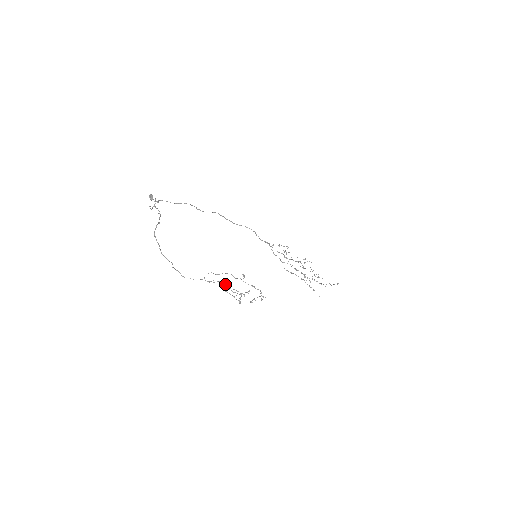
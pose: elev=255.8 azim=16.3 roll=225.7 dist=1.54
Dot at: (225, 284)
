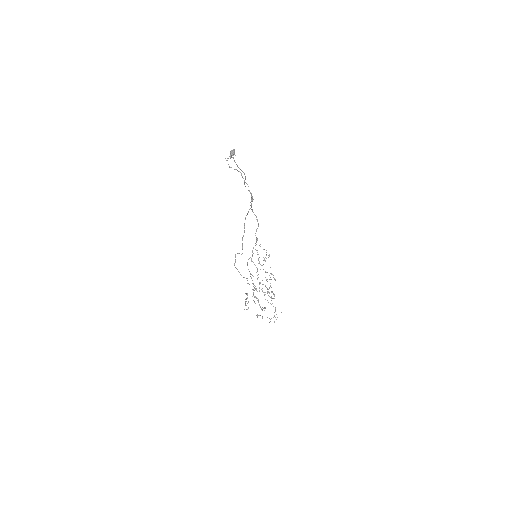
Dot at: occluded
